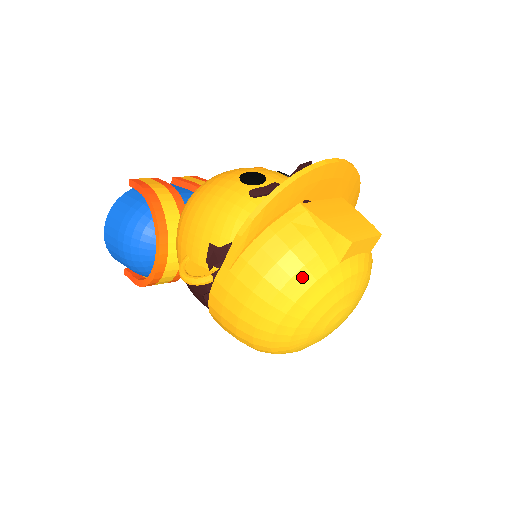
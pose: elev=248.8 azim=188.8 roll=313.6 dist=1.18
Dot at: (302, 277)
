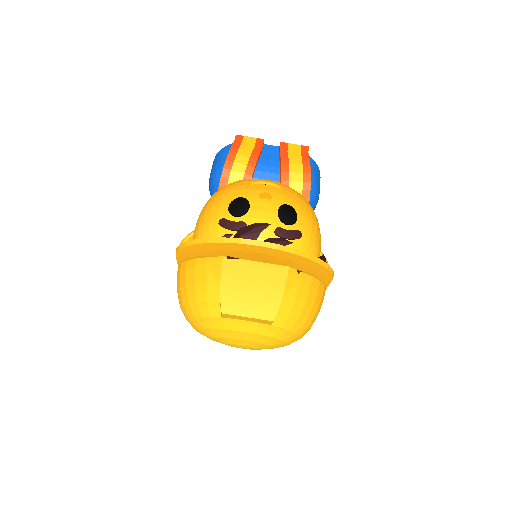
Dot at: (194, 307)
